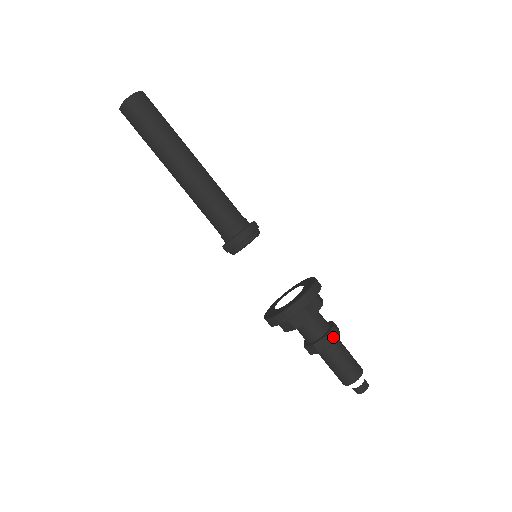
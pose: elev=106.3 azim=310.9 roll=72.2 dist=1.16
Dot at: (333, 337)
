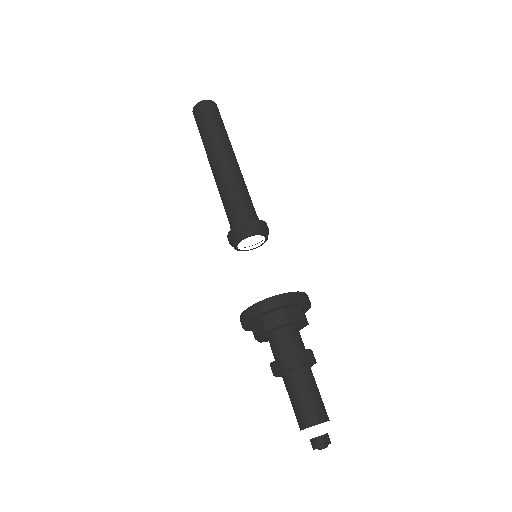
Dot at: (305, 358)
